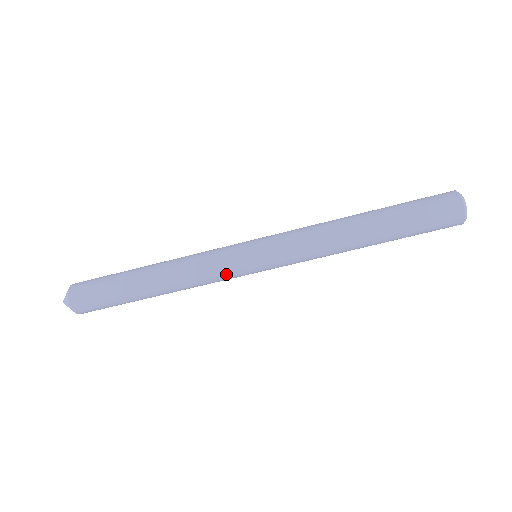
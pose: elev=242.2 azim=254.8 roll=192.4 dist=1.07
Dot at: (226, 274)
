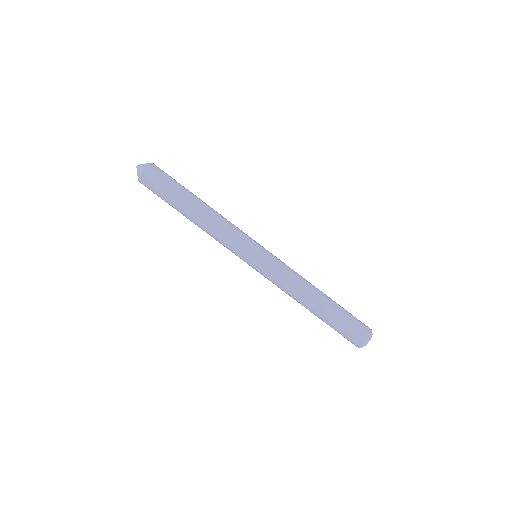
Dot at: (238, 243)
